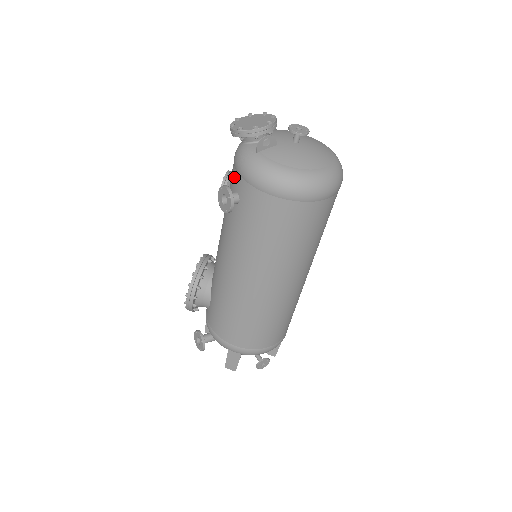
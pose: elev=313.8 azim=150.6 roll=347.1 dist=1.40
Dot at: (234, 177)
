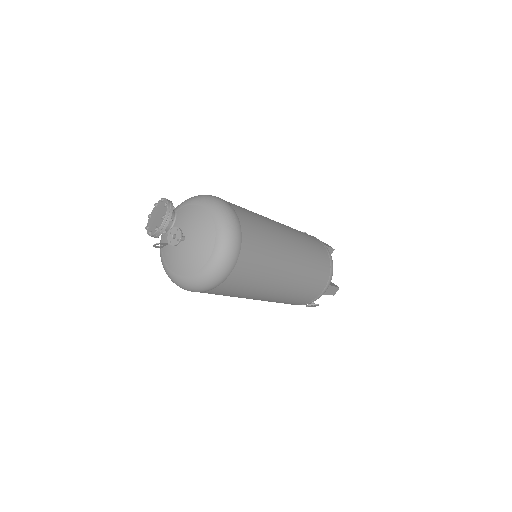
Dot at: occluded
